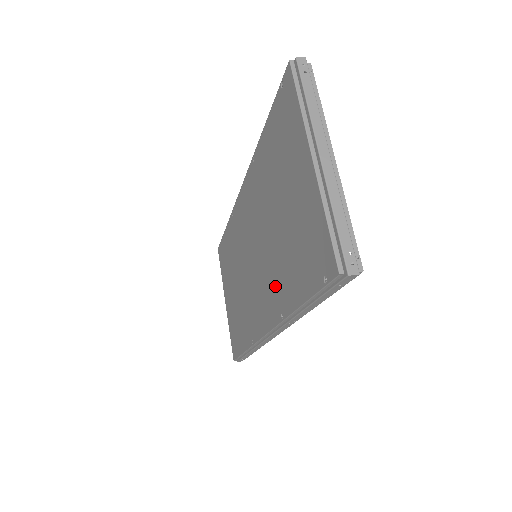
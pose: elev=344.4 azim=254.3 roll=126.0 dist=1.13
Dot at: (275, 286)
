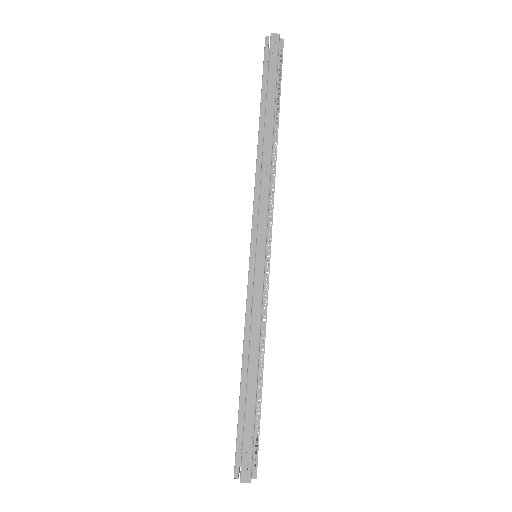
Dot at: occluded
